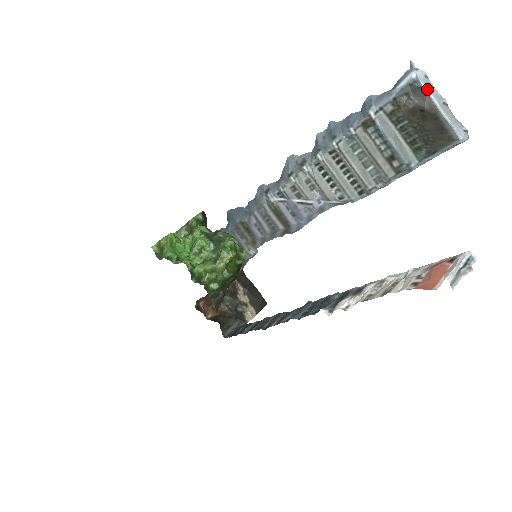
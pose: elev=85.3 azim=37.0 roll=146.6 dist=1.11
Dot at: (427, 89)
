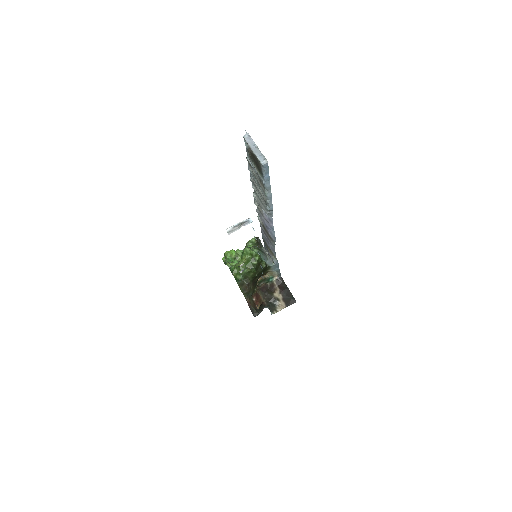
Dot at: (248, 142)
